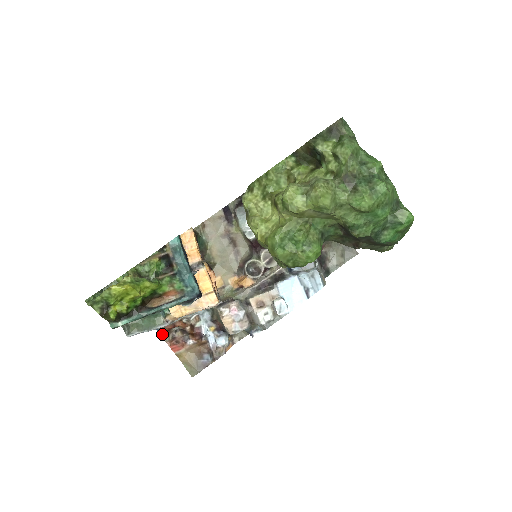
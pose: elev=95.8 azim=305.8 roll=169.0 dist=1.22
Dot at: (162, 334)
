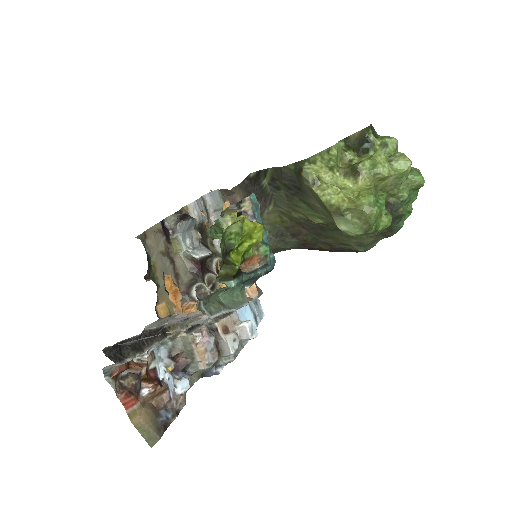
Dot at: (110, 381)
